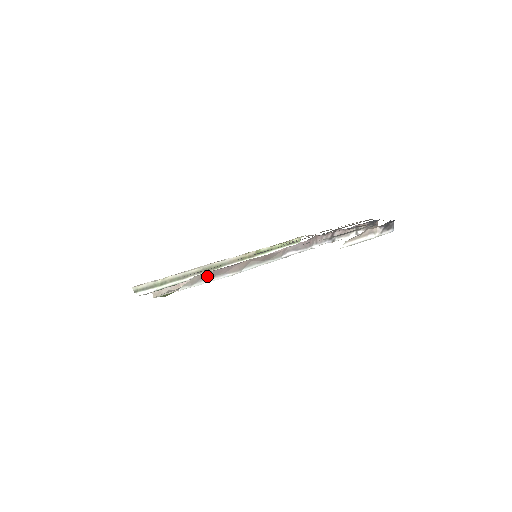
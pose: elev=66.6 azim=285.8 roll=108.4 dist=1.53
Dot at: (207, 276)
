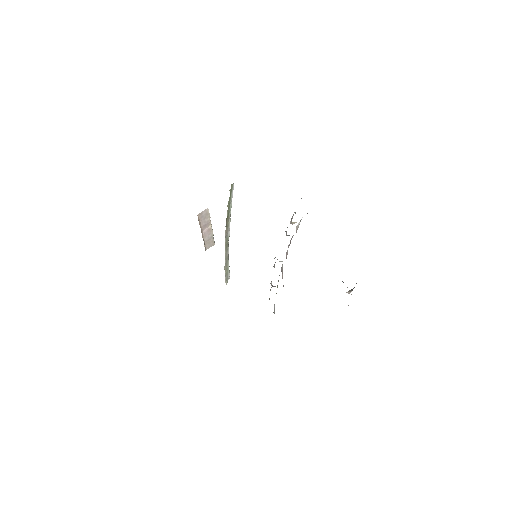
Dot at: occluded
